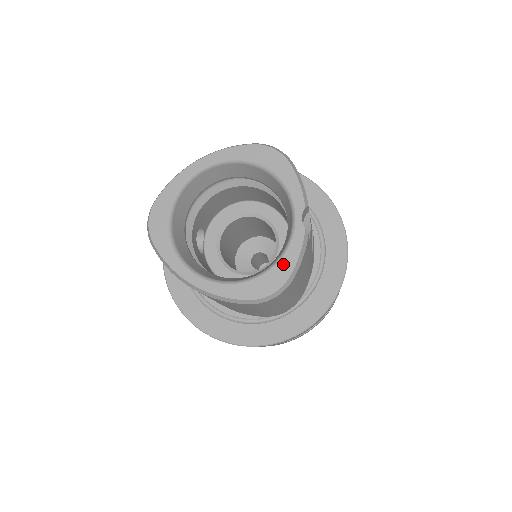
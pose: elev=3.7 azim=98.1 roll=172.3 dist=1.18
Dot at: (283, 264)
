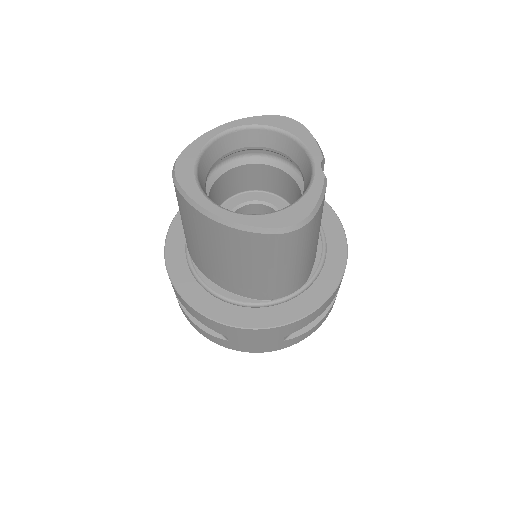
Dot at: (306, 200)
